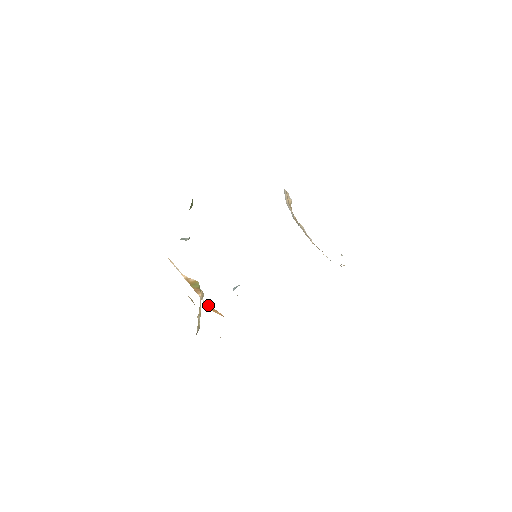
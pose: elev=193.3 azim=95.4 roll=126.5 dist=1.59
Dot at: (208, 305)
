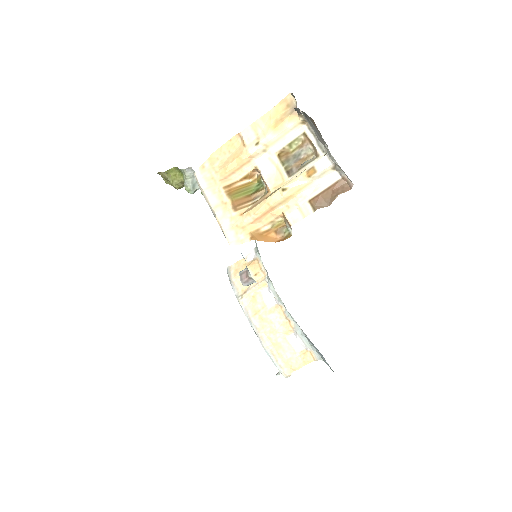
Dot at: (255, 225)
